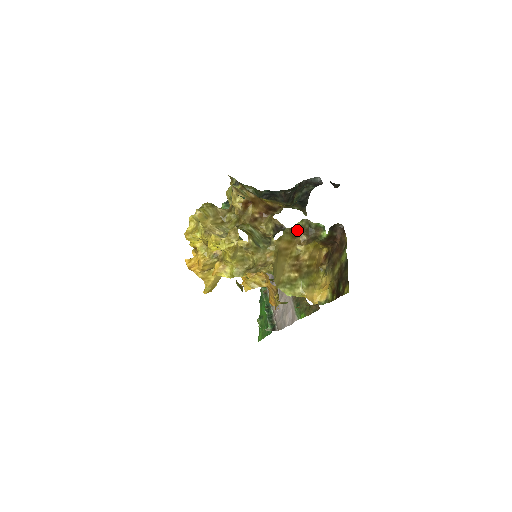
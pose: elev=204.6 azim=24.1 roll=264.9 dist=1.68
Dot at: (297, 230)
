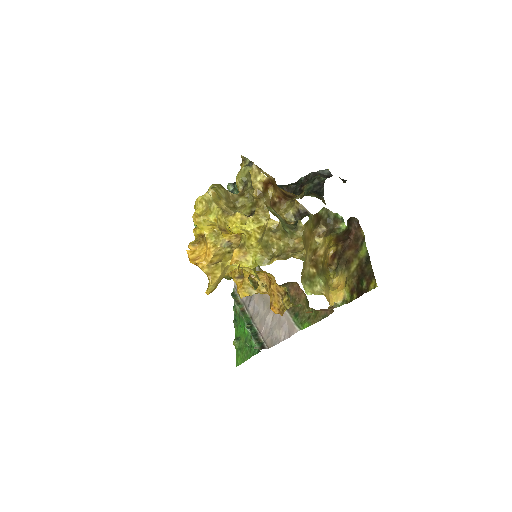
Dot at: (318, 219)
